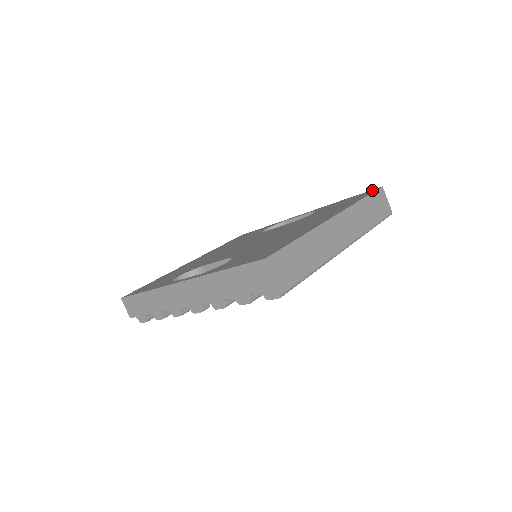
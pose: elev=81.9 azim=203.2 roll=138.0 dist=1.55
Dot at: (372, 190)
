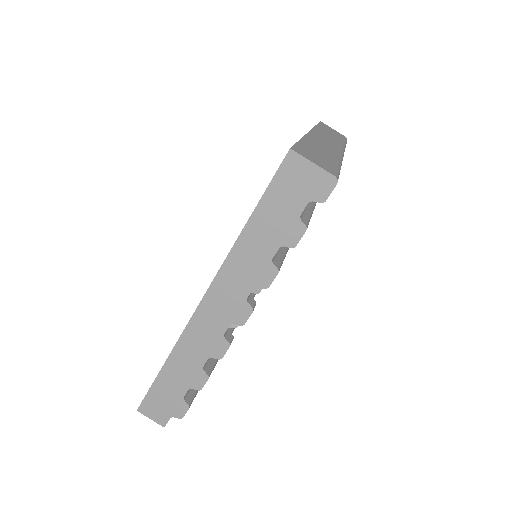
Dot at: occluded
